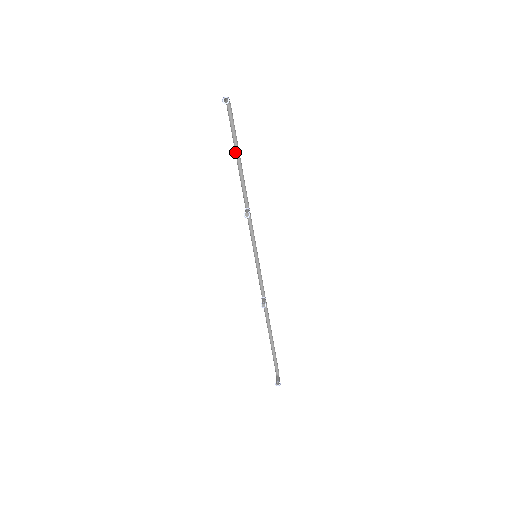
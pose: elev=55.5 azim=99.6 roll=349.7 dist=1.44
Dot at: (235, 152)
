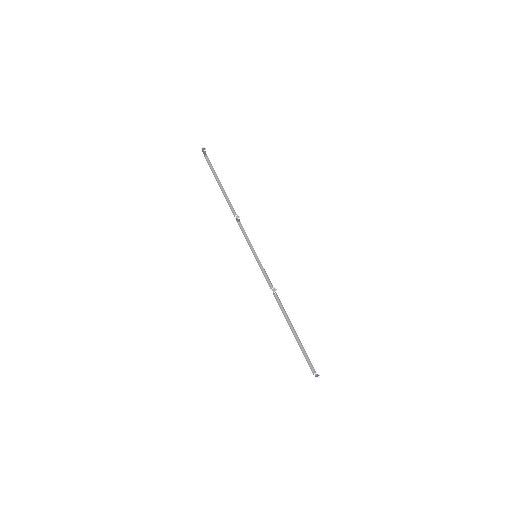
Dot at: (219, 185)
